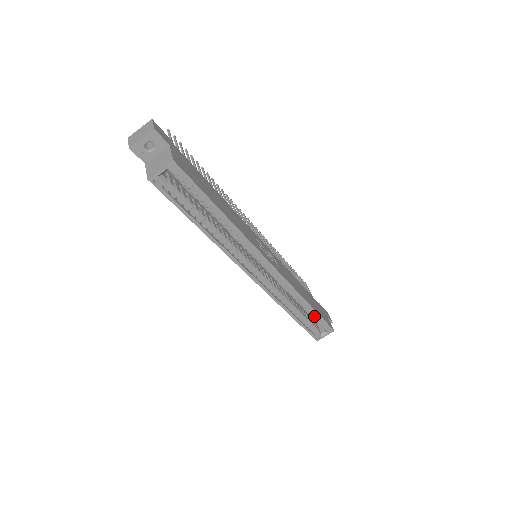
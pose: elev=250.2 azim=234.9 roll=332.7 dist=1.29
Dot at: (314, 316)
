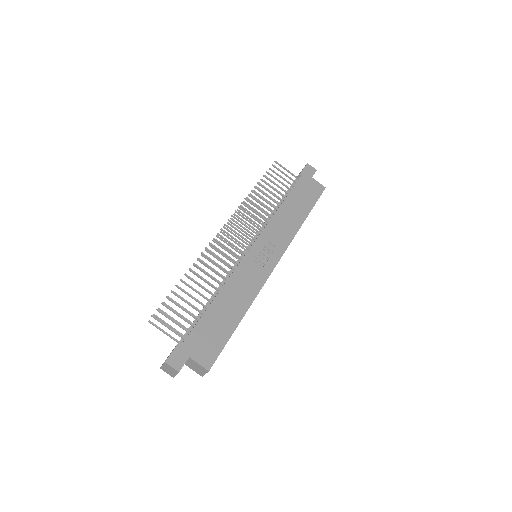
Dot at: occluded
